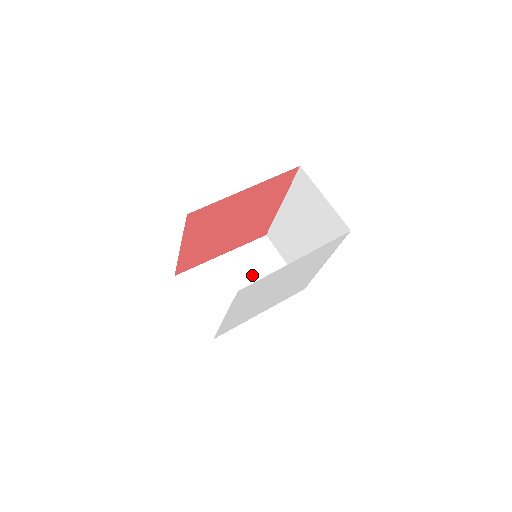
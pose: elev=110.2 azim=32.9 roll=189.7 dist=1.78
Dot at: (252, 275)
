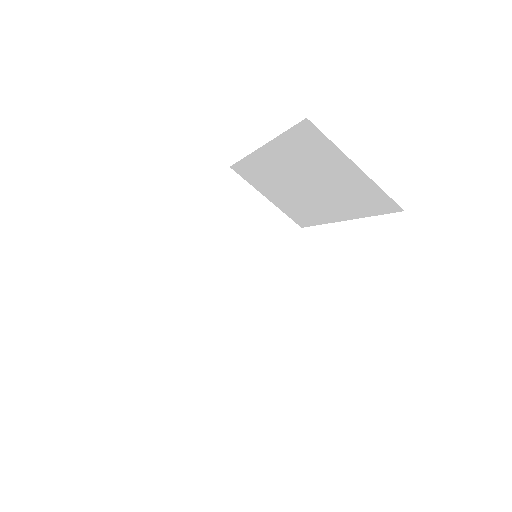
Dot at: (234, 241)
